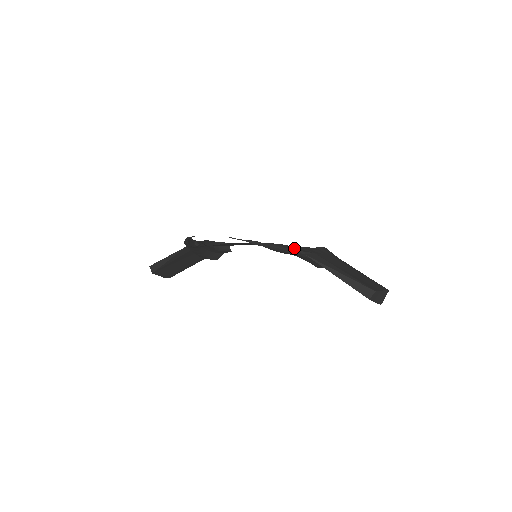
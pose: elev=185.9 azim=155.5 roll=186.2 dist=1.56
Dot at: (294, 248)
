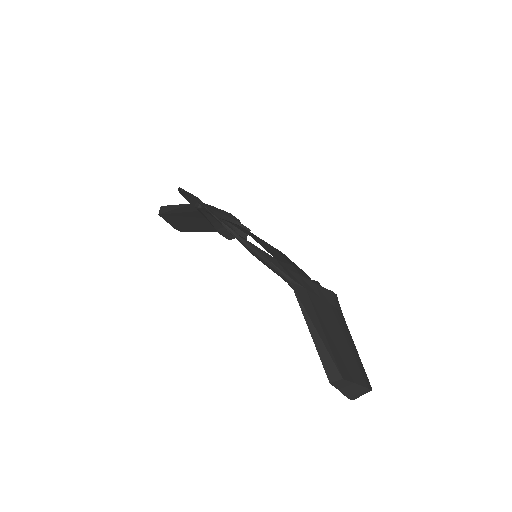
Dot at: (281, 267)
